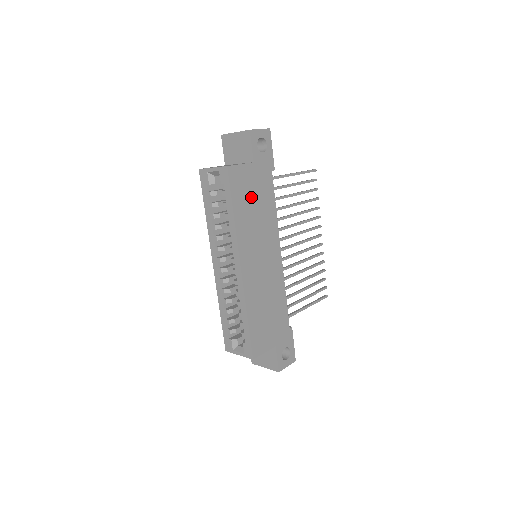
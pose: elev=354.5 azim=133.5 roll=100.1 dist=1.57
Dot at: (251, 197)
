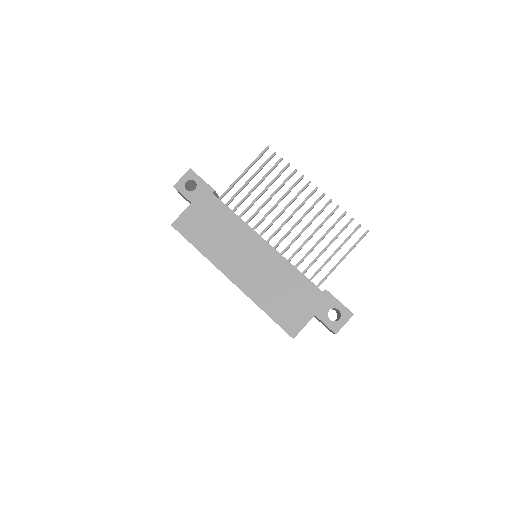
Dot at: (206, 227)
